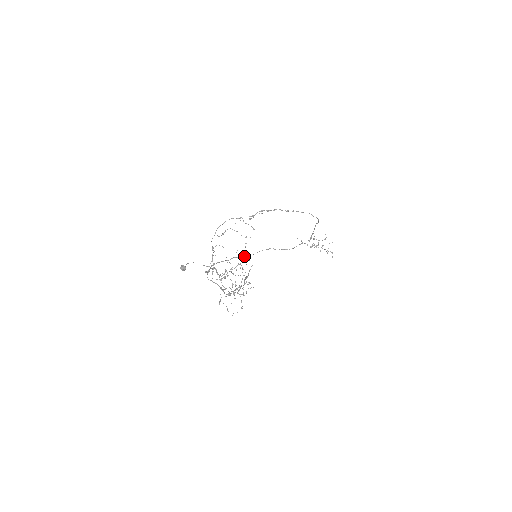
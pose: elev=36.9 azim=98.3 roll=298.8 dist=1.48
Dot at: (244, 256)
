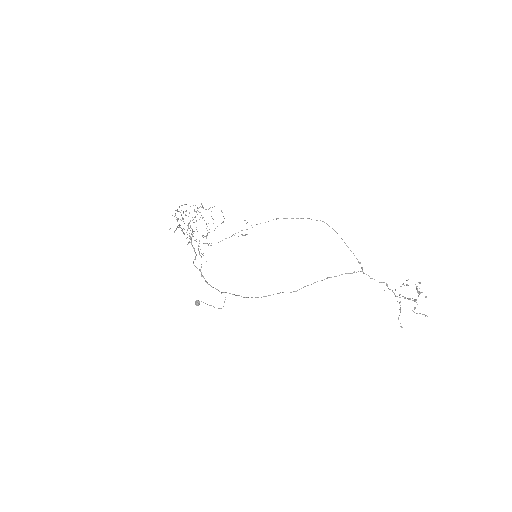
Dot at: (273, 294)
